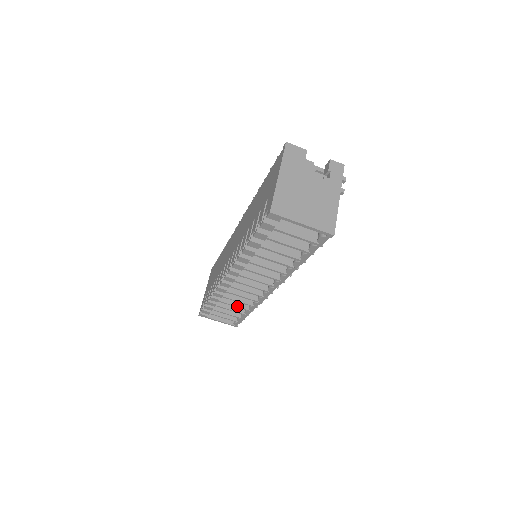
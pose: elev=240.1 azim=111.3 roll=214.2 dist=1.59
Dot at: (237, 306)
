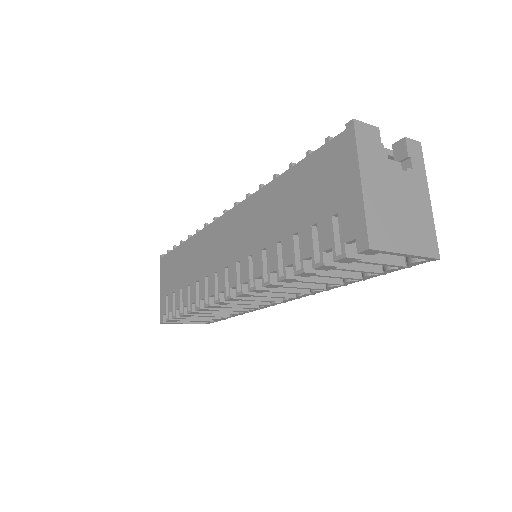
Dot at: (224, 313)
